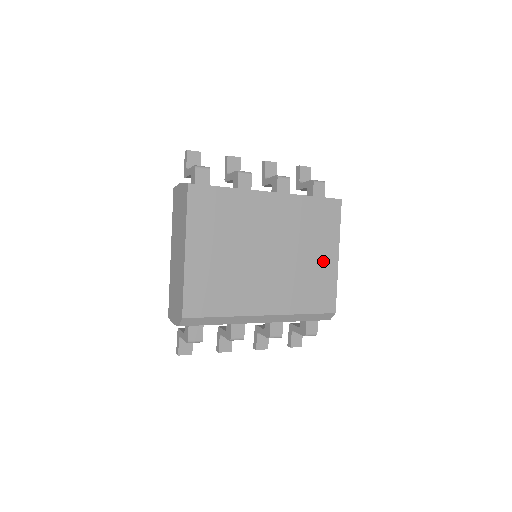
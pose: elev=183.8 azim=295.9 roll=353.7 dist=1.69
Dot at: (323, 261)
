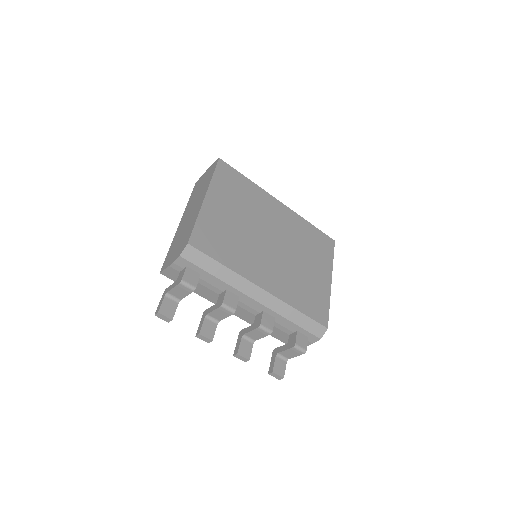
Dot at: (318, 277)
